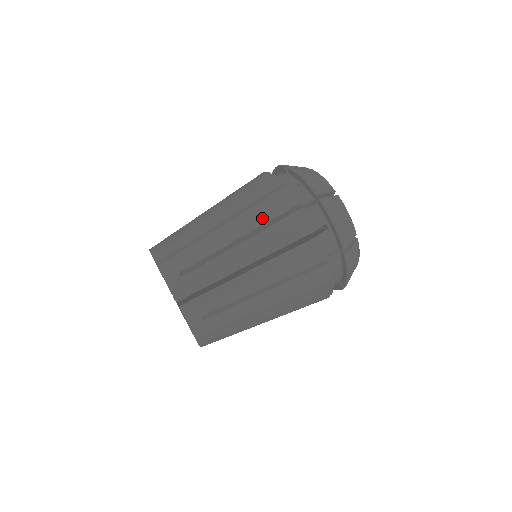
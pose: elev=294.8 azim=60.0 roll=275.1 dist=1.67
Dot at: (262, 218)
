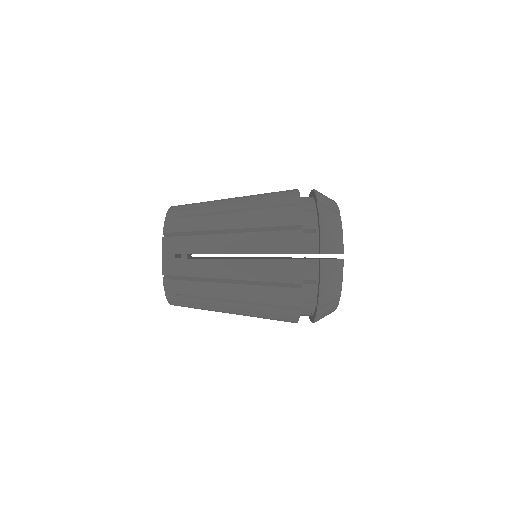
Dot at: (264, 203)
